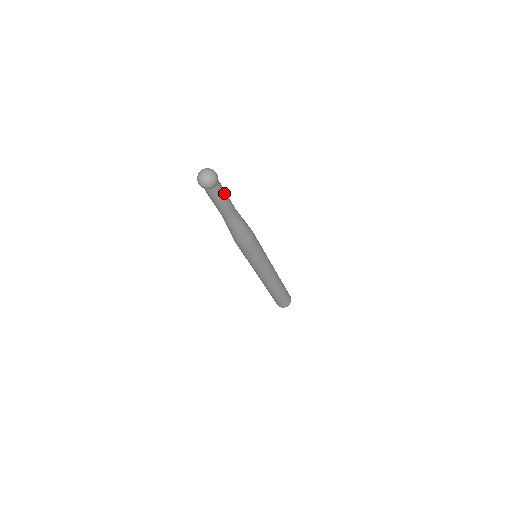
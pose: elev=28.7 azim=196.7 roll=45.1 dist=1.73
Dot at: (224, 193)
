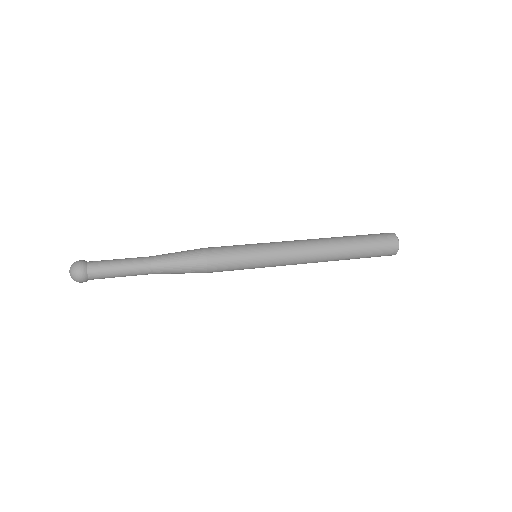
Dot at: (110, 277)
